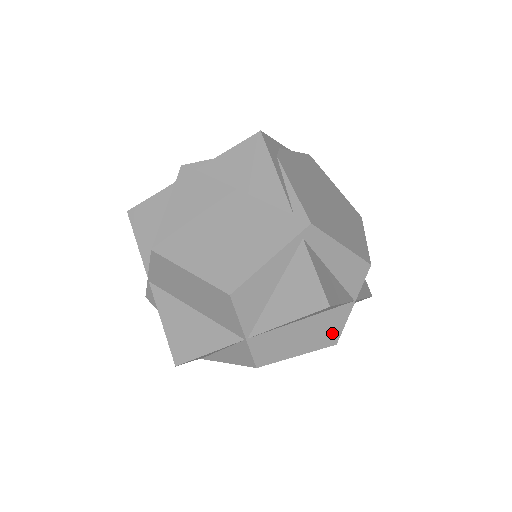
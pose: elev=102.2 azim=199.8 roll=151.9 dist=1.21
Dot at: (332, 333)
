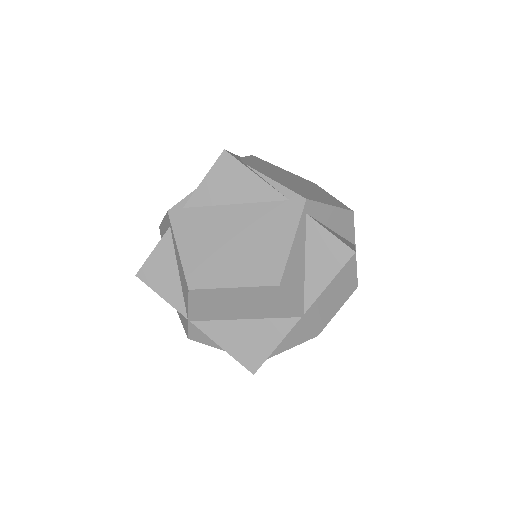
Dot at: (352, 279)
